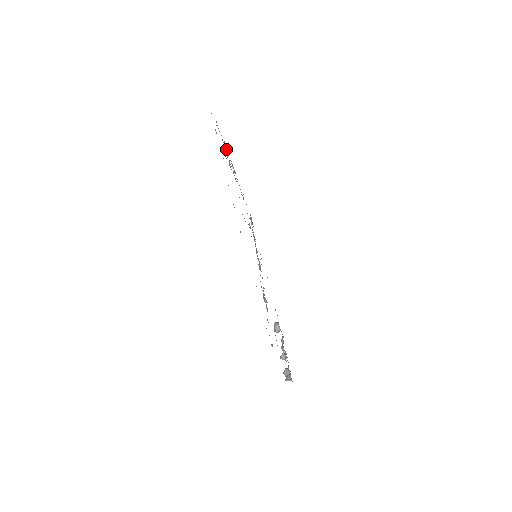
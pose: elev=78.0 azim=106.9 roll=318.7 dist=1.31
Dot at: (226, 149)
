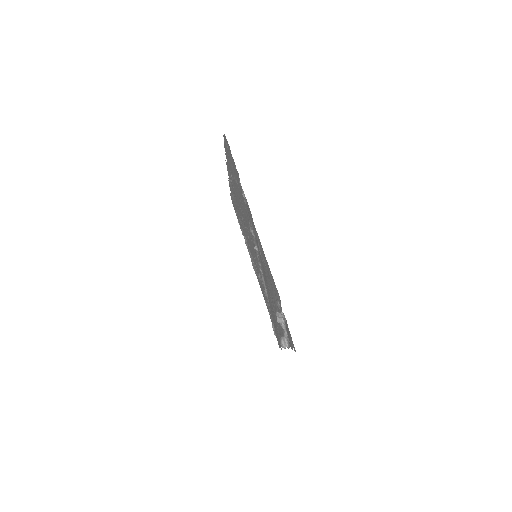
Dot at: occluded
